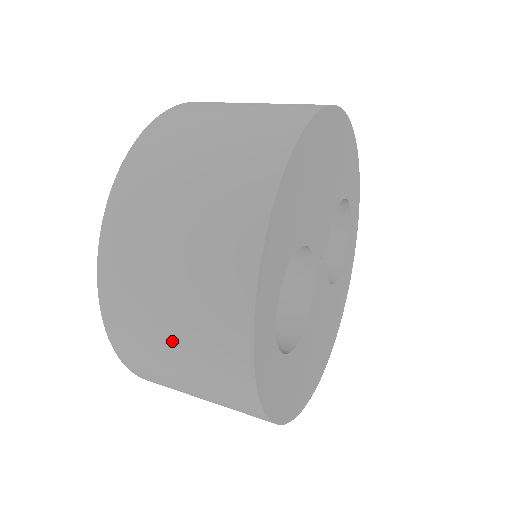
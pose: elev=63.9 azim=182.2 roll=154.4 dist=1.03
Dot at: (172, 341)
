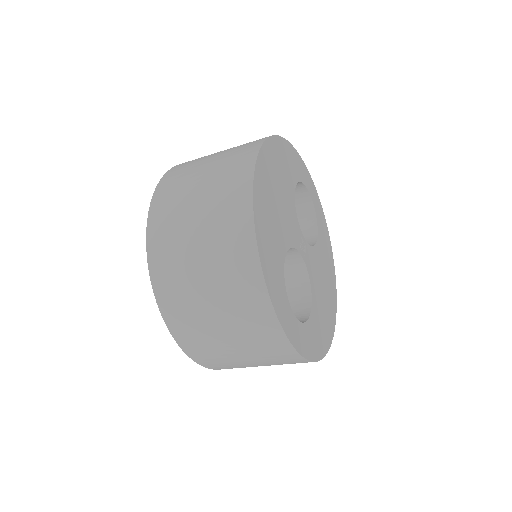
Dot at: (238, 352)
